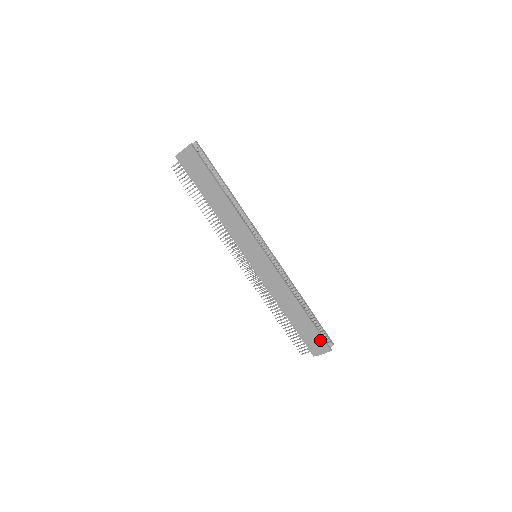
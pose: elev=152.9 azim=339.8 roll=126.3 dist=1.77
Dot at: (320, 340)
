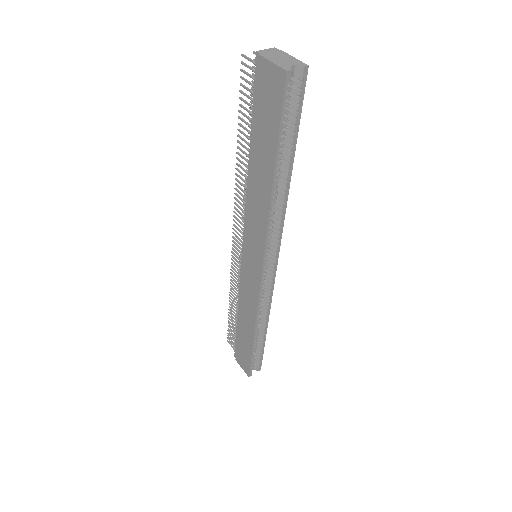
Dot at: (247, 363)
